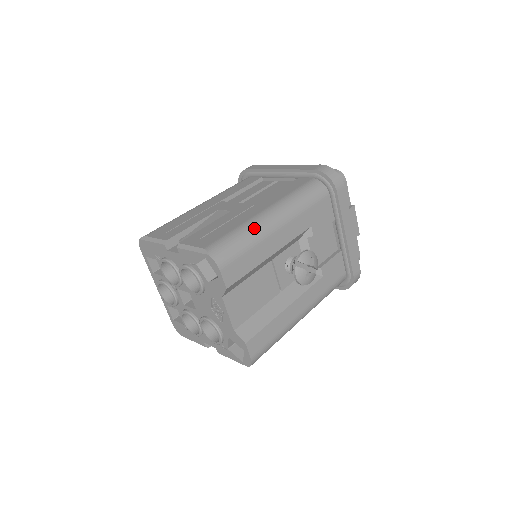
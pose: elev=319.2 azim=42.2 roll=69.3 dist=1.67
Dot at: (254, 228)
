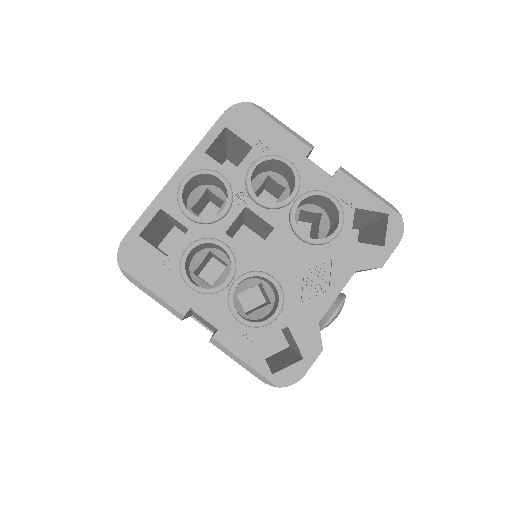
Dot at: occluded
